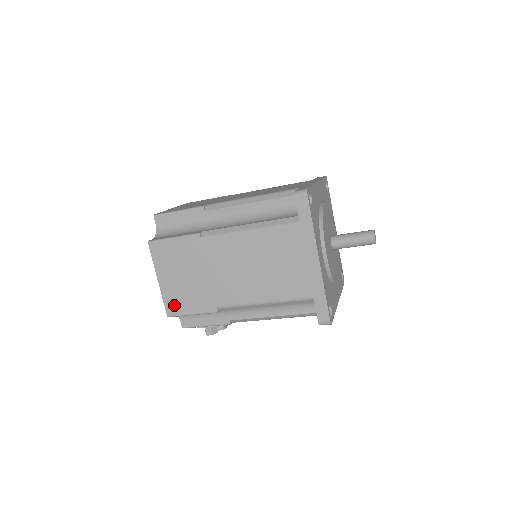
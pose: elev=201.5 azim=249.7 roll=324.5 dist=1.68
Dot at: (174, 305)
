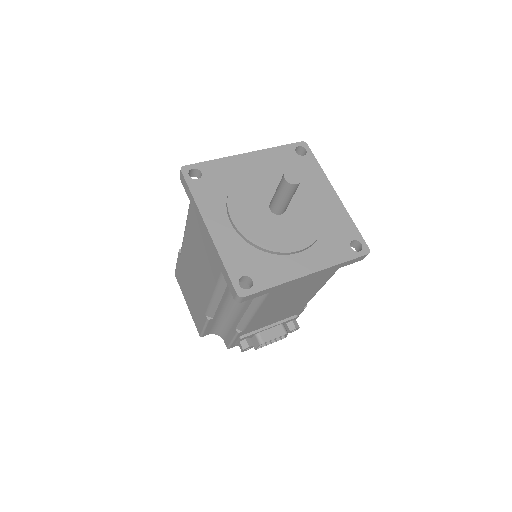
Dot at: (197, 324)
